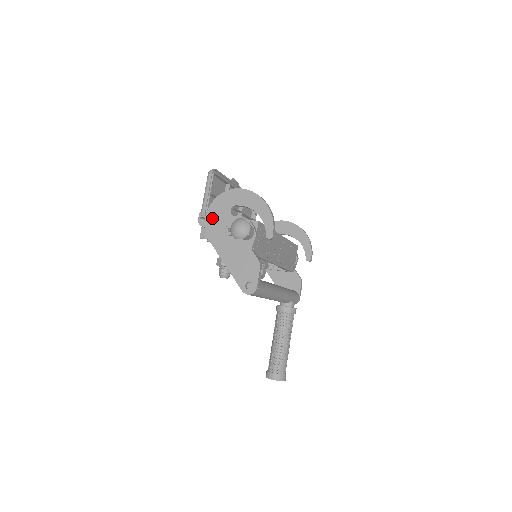
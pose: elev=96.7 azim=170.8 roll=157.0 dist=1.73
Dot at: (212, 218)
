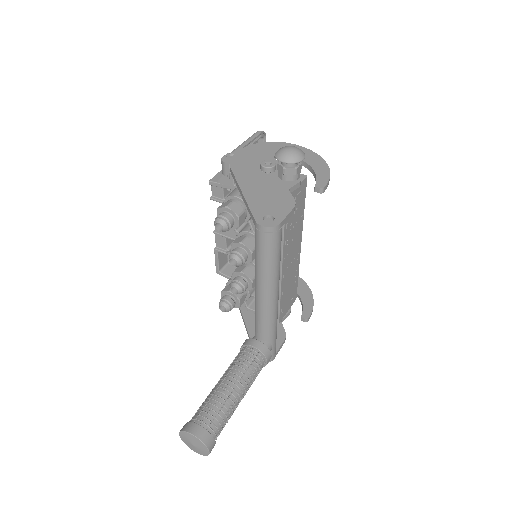
Dot at: (246, 154)
